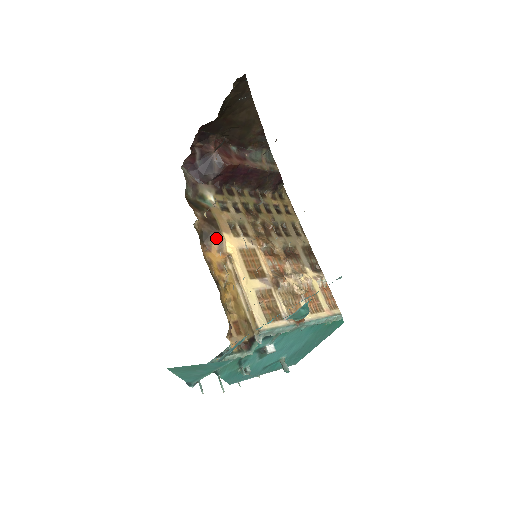
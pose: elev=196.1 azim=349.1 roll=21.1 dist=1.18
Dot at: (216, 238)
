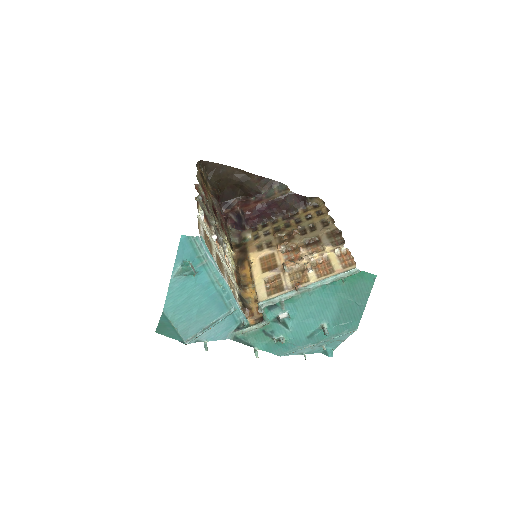
Dot at: (246, 259)
